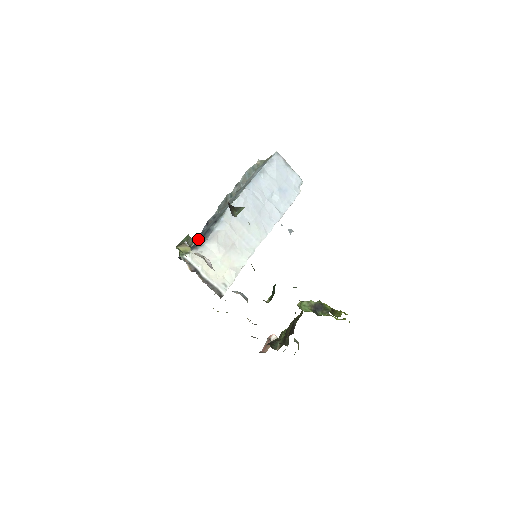
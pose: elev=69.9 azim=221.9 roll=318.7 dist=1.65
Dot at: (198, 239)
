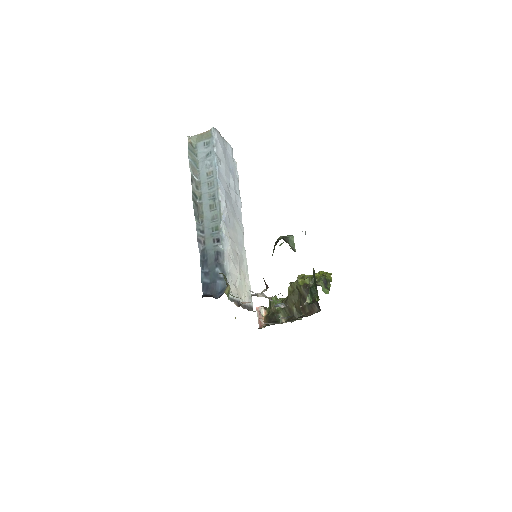
Dot at: (213, 266)
